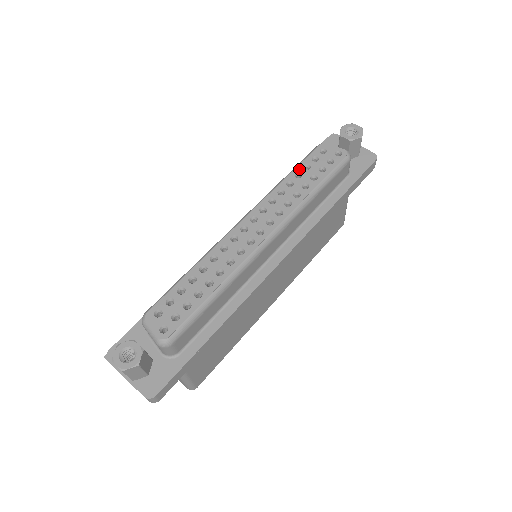
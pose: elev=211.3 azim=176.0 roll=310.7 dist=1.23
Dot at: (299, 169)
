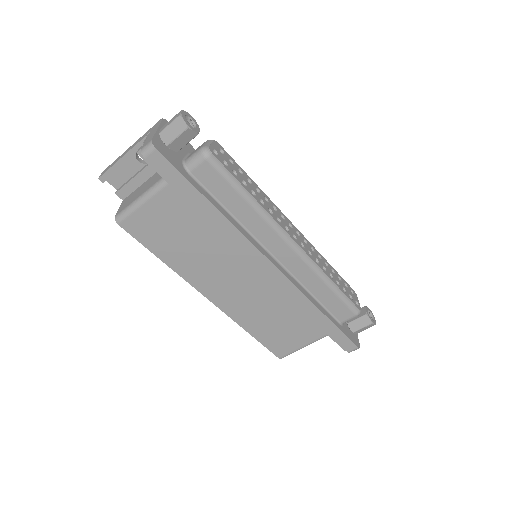
Dot at: (336, 272)
